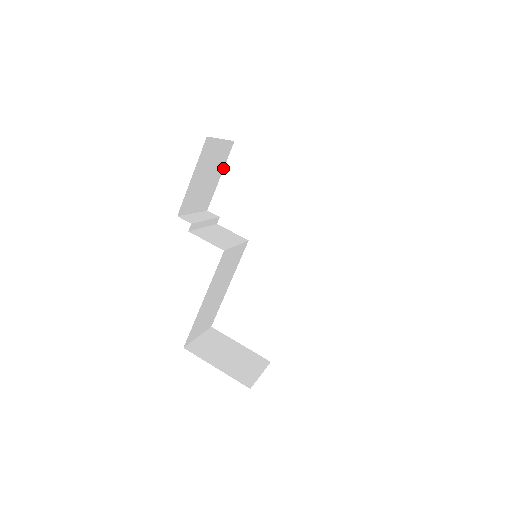
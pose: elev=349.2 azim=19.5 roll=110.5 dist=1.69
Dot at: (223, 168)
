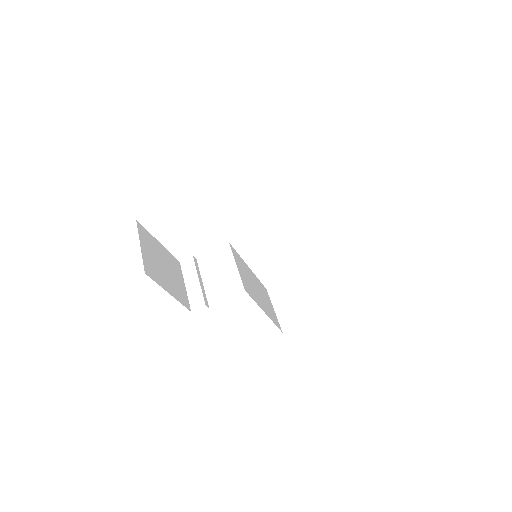
Dot at: (154, 238)
